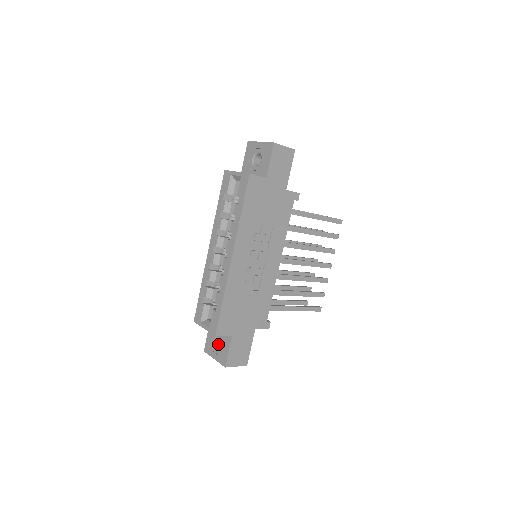
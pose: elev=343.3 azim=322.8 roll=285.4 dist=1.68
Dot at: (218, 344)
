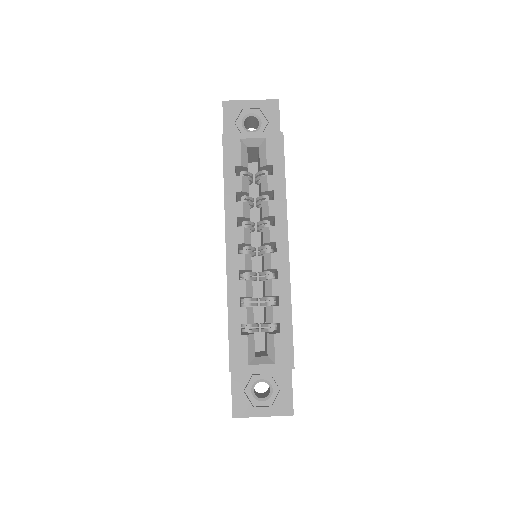
Dot at: (255, 394)
